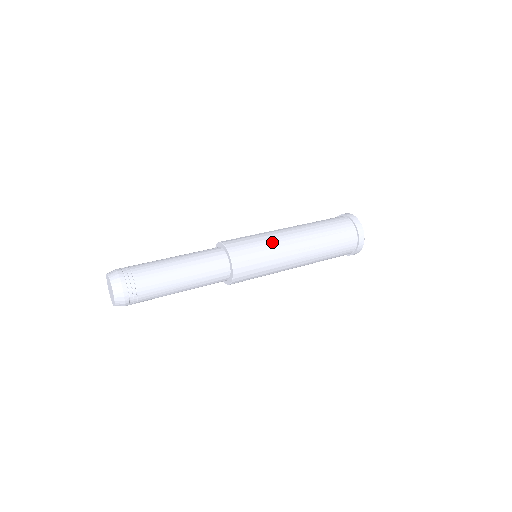
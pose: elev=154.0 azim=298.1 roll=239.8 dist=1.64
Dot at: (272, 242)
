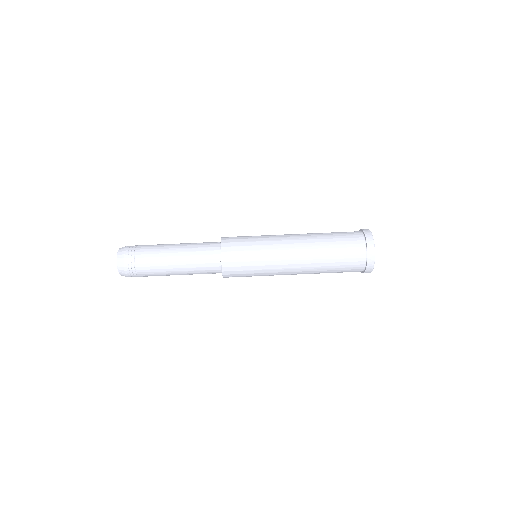
Dot at: occluded
